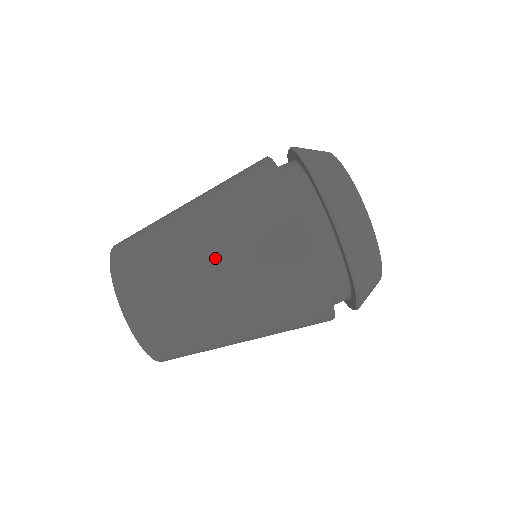
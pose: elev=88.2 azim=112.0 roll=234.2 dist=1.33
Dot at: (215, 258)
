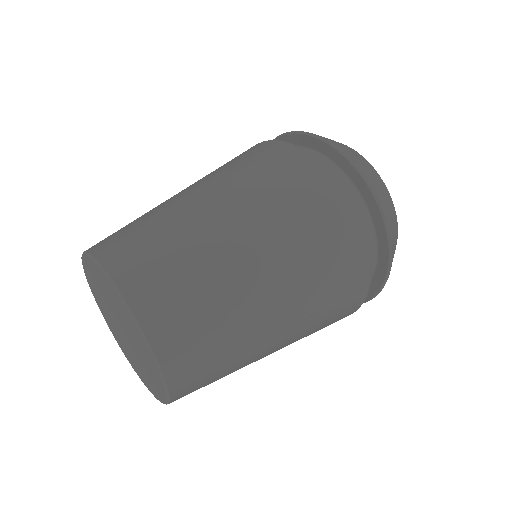
Dot at: (189, 186)
